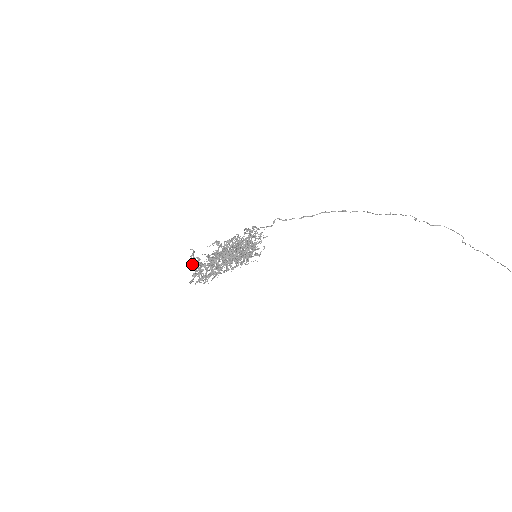
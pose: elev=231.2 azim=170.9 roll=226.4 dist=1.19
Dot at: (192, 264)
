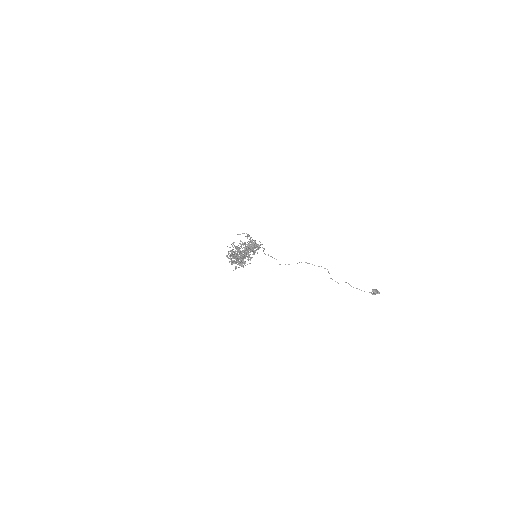
Dot at: occluded
